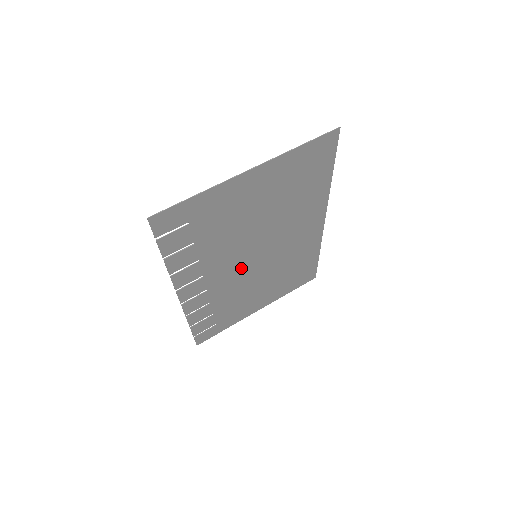
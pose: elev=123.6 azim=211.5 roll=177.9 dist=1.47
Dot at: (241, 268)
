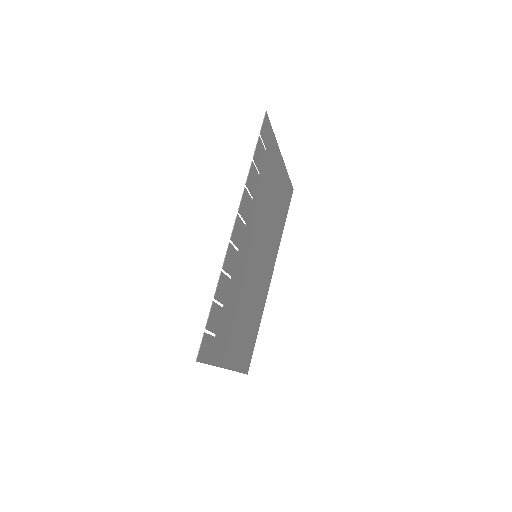
Dot at: (250, 258)
